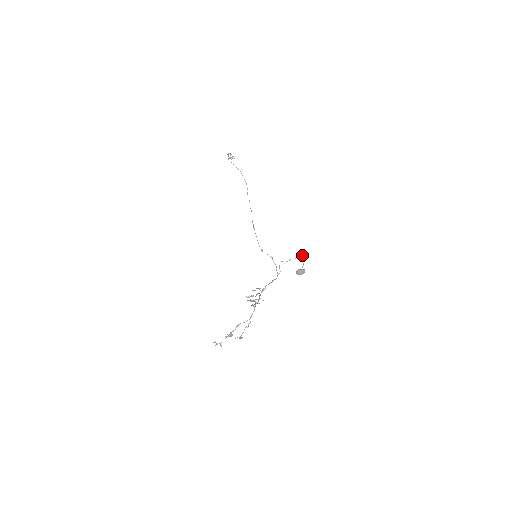
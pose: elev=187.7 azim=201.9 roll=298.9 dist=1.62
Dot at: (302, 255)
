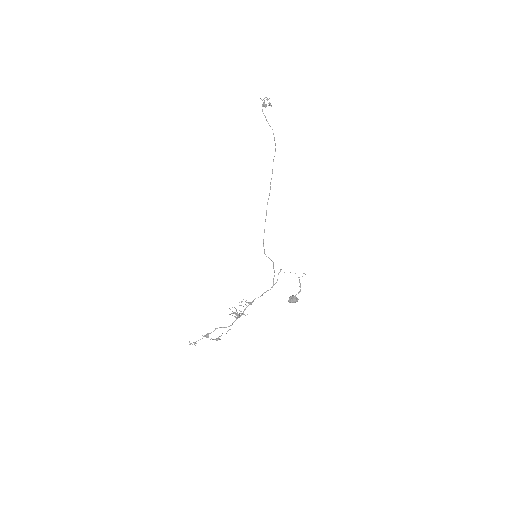
Dot at: occluded
